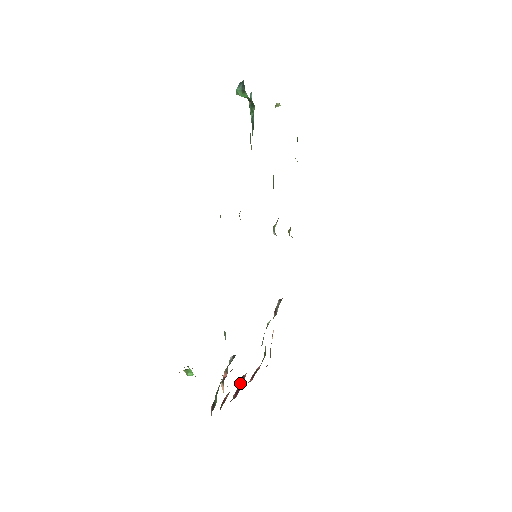
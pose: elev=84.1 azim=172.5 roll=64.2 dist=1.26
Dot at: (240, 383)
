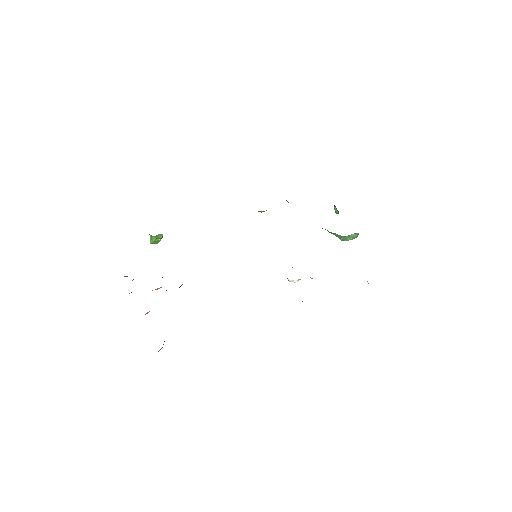
Dot at: occluded
